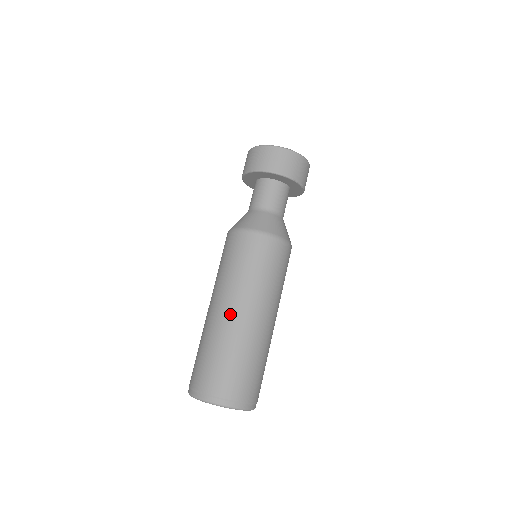
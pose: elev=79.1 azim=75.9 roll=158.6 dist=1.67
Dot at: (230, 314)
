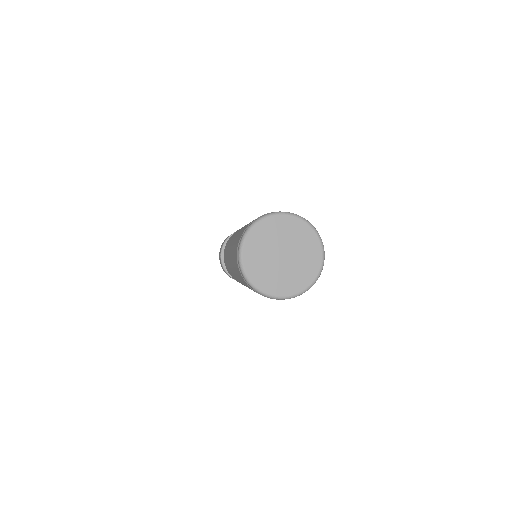
Dot at: occluded
